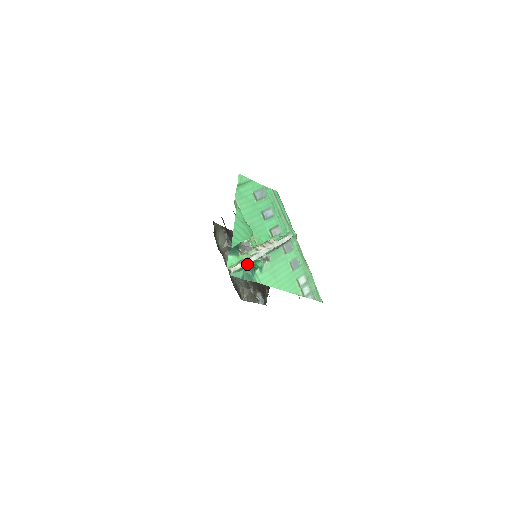
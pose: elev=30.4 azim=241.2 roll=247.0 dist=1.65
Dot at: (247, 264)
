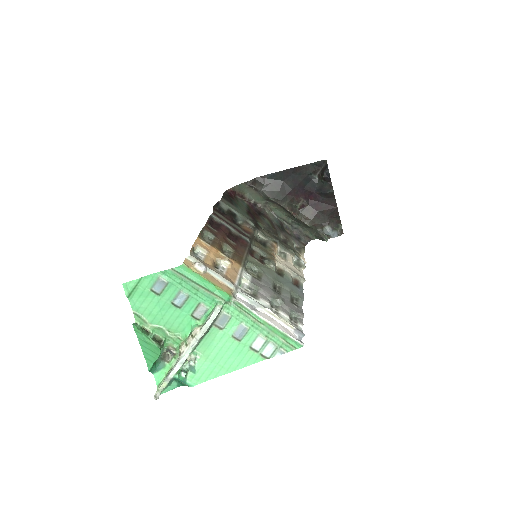
Dot at: (172, 378)
